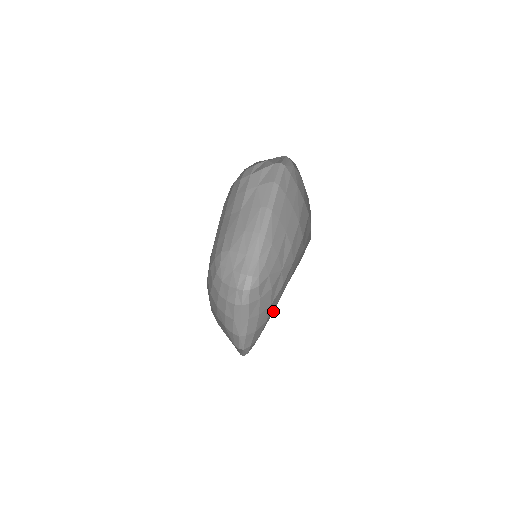
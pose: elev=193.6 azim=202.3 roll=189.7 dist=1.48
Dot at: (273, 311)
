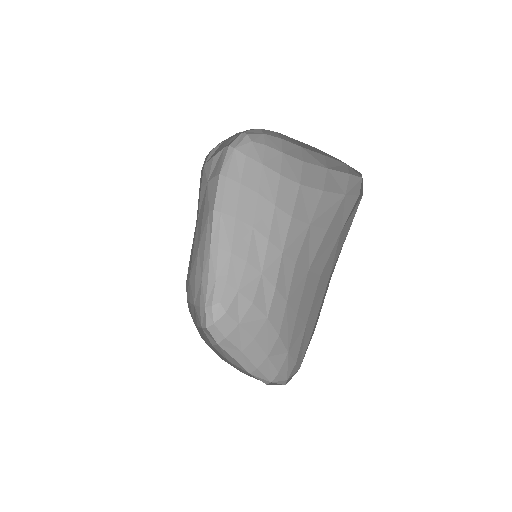
Dot at: (295, 314)
